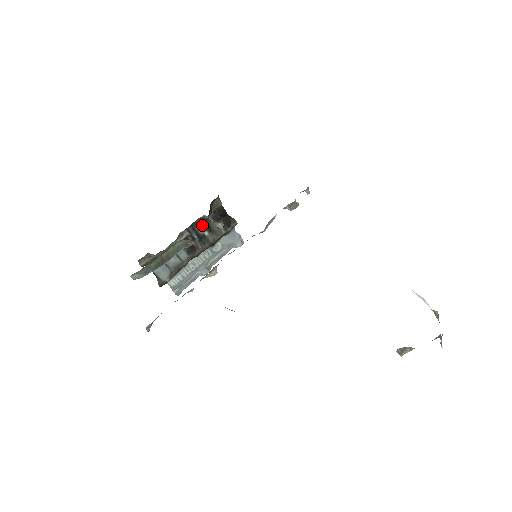
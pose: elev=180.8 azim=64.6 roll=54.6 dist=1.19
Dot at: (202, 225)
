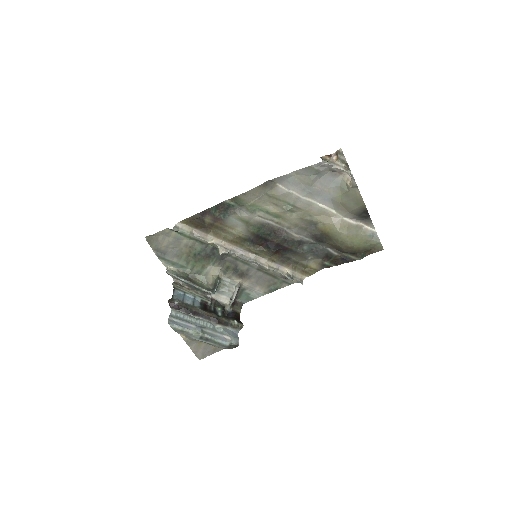
Dot at: (221, 308)
